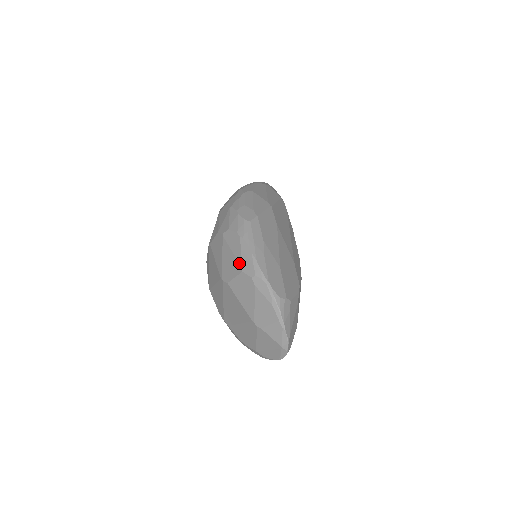
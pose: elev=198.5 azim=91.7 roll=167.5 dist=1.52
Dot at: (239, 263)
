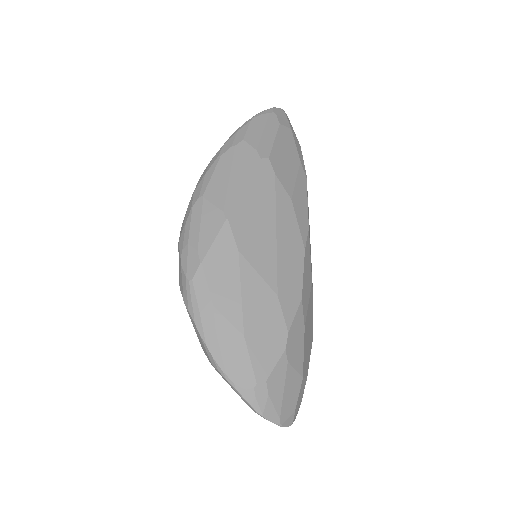
Dot at: occluded
